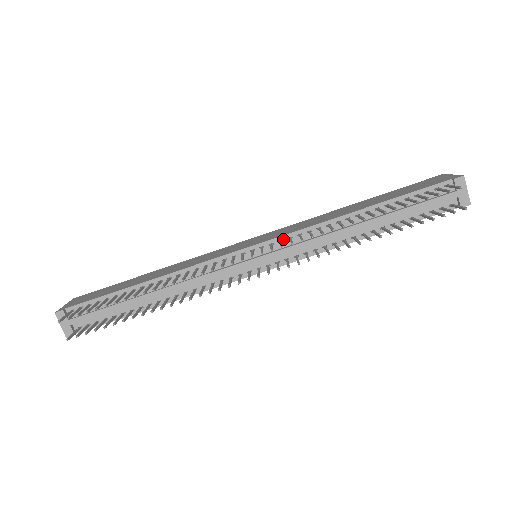
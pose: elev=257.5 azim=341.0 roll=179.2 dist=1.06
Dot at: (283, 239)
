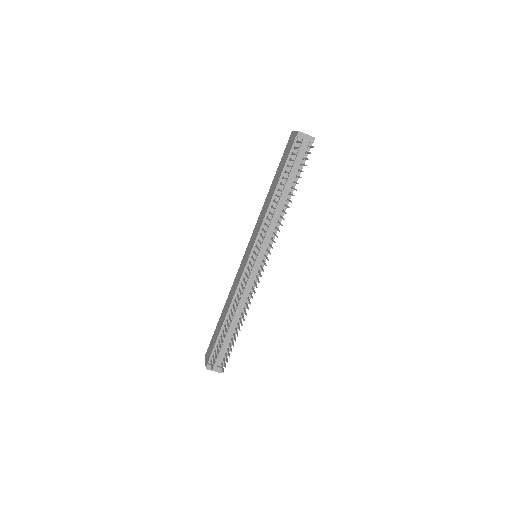
Dot at: (258, 238)
